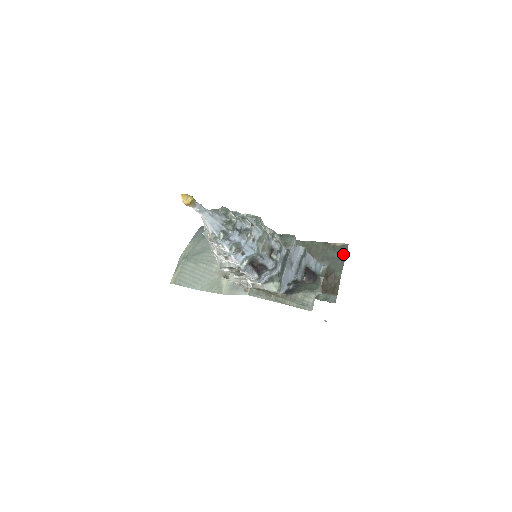
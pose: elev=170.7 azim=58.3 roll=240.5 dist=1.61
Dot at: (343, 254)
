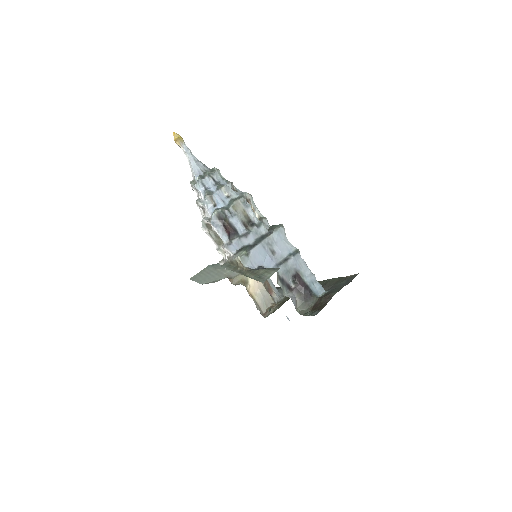
Dot at: (349, 281)
